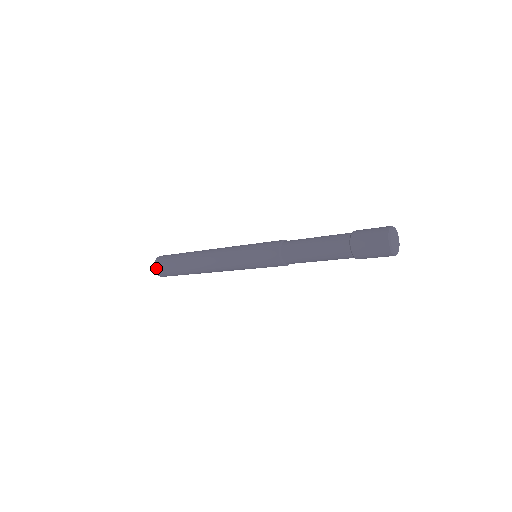
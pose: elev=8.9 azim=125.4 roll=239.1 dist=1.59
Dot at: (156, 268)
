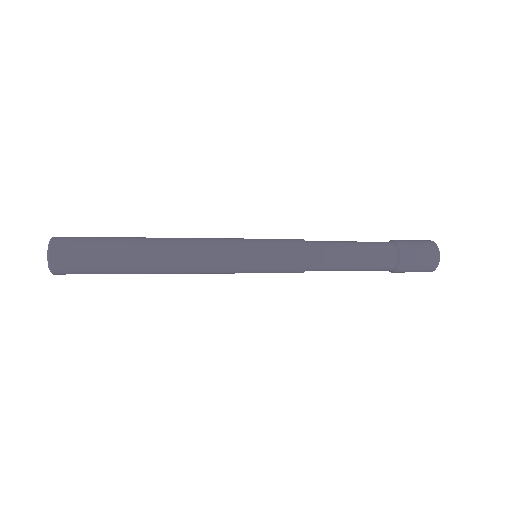
Dot at: (56, 272)
